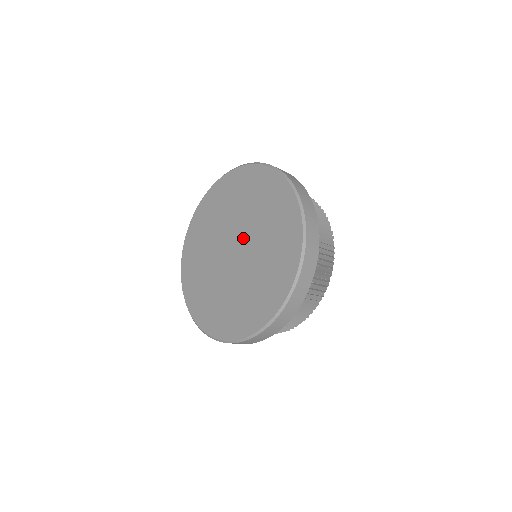
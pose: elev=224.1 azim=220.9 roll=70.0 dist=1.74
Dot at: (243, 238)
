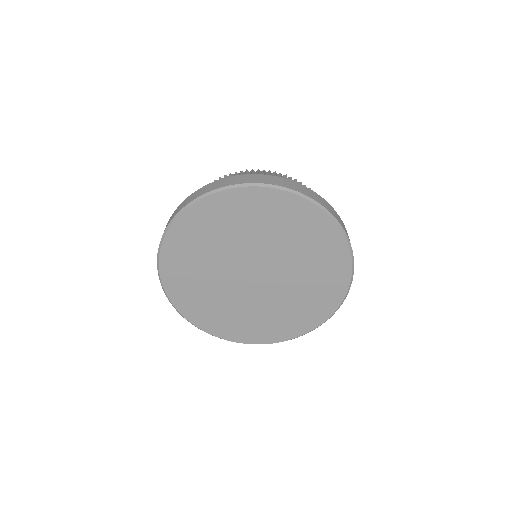
Dot at: (273, 271)
